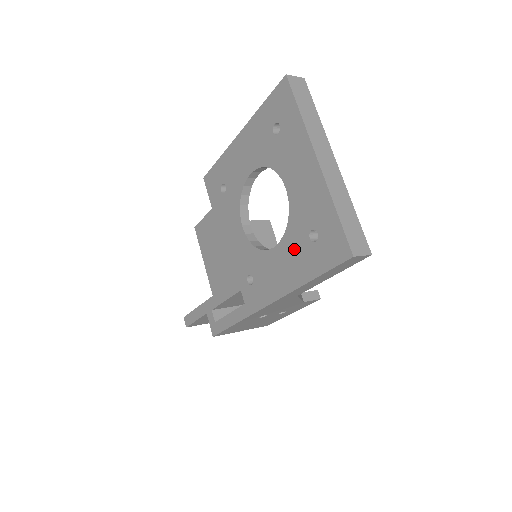
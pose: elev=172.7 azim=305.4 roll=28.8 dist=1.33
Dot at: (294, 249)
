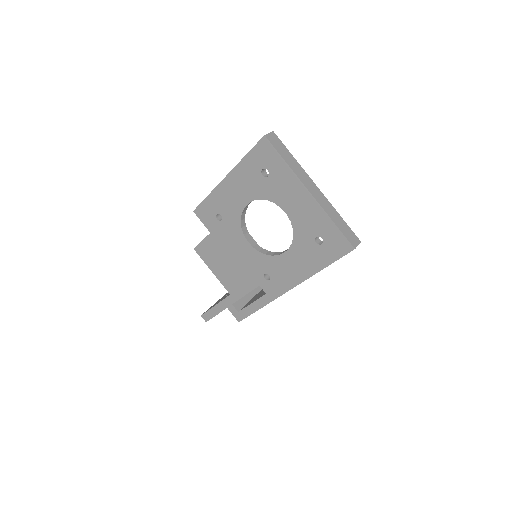
Dot at: (304, 251)
